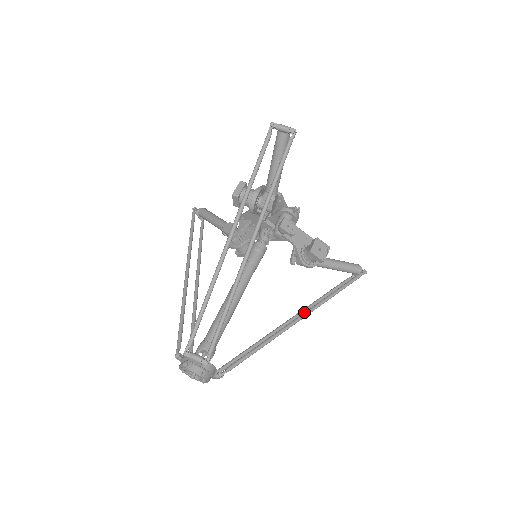
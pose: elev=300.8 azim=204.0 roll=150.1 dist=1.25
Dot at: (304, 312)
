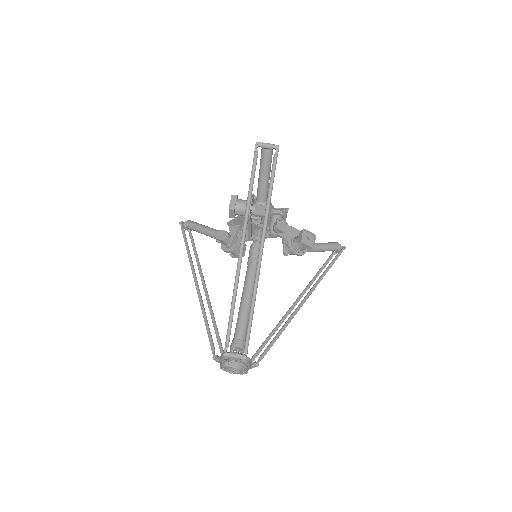
Dot at: occluded
